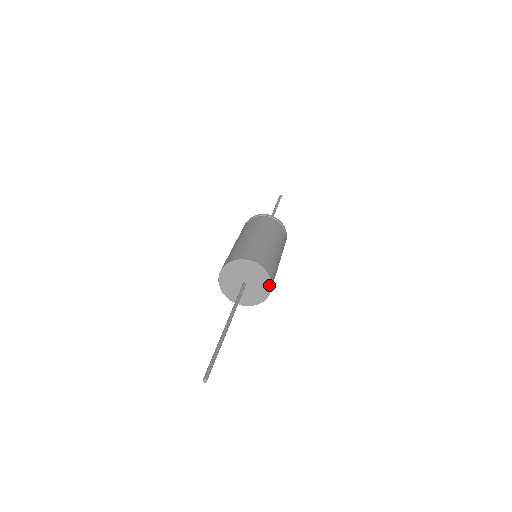
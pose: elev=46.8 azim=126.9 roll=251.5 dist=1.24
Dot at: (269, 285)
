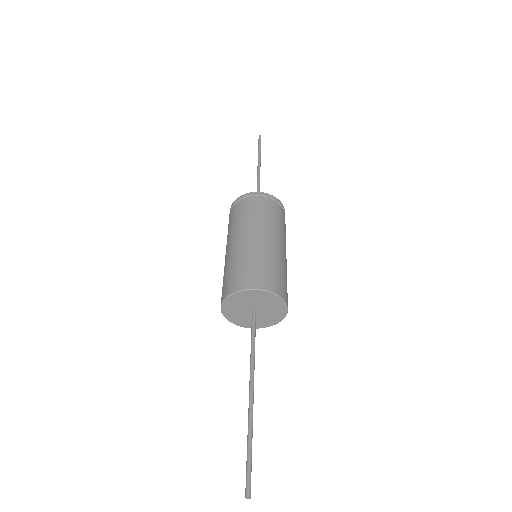
Dot at: (273, 324)
